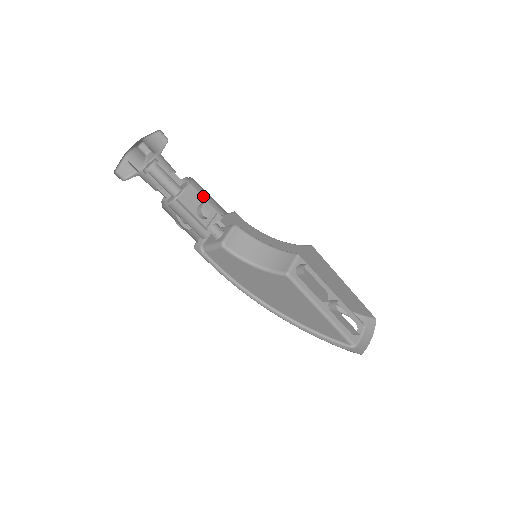
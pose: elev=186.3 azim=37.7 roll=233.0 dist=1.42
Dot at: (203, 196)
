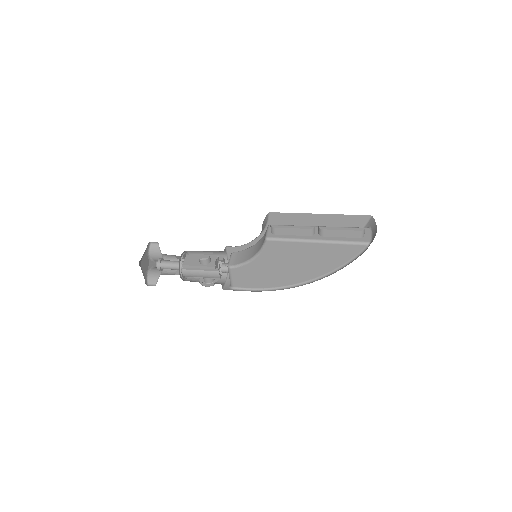
Dot at: (207, 258)
